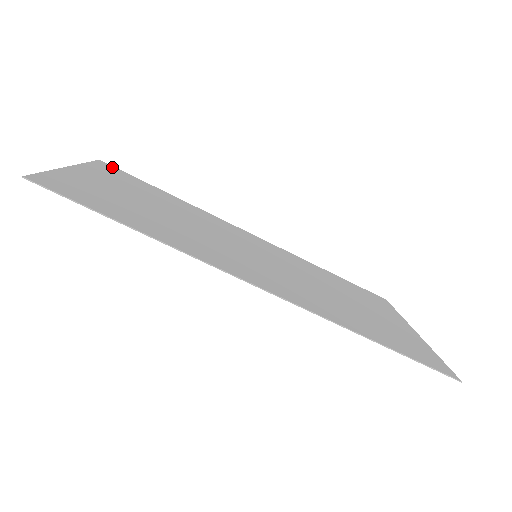
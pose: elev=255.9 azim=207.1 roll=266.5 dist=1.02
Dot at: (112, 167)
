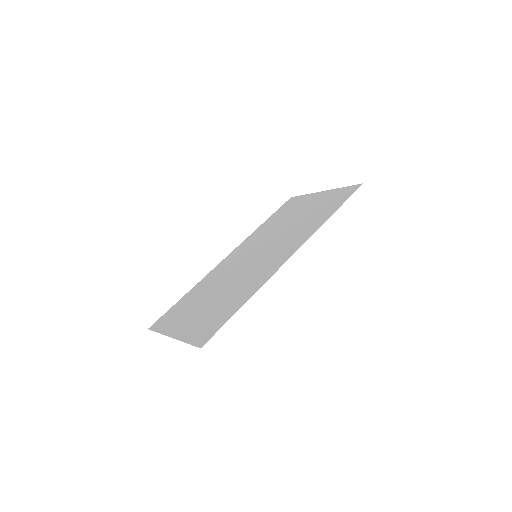
Dot at: (157, 322)
